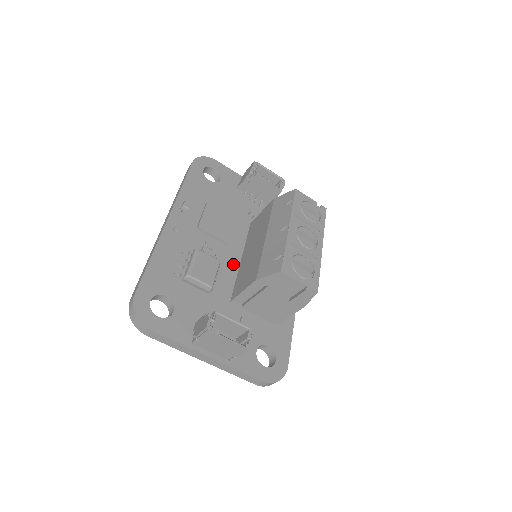
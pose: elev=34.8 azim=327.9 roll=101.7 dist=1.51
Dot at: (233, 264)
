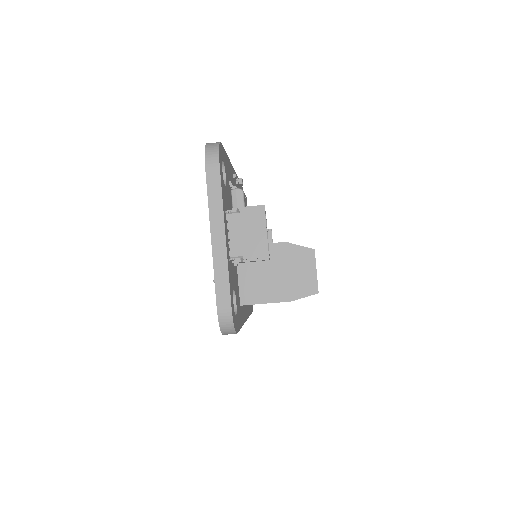
Dot at: occluded
